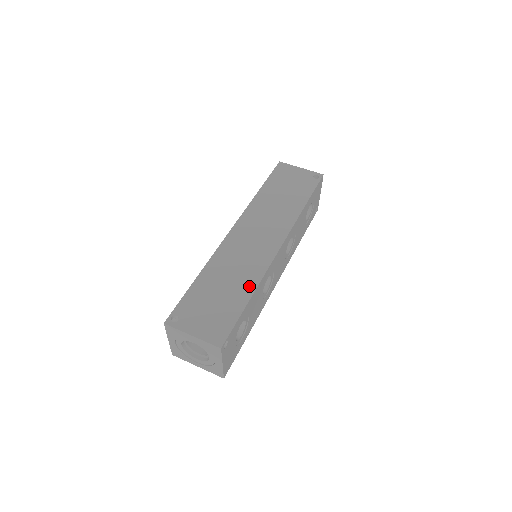
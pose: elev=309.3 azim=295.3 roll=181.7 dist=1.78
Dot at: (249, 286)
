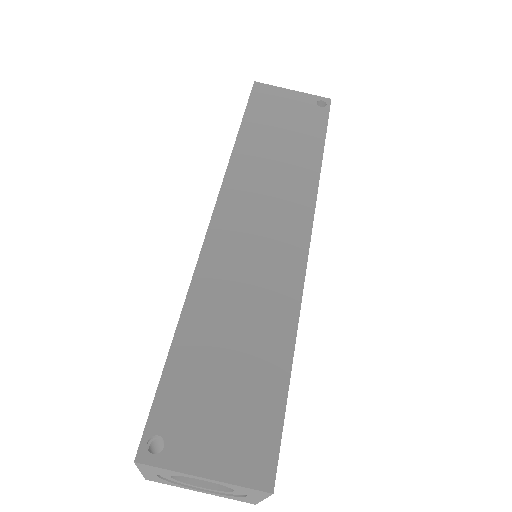
Dot at: (282, 332)
